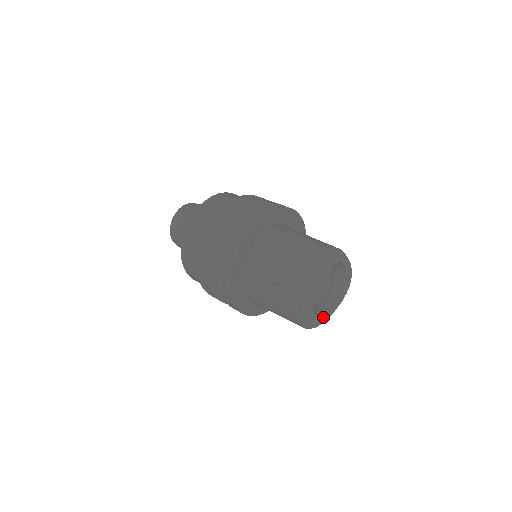
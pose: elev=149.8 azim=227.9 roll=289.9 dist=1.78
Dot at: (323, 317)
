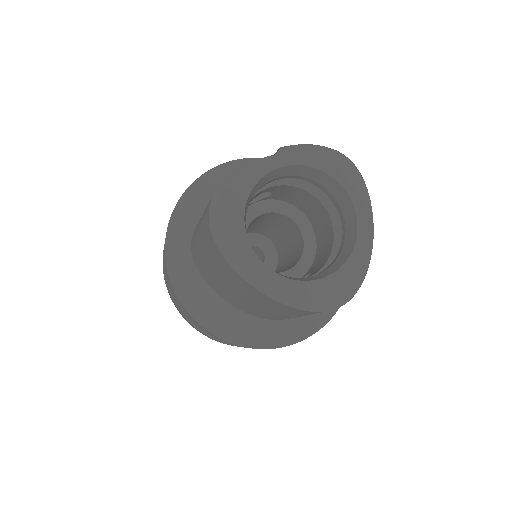
Dot at: (250, 255)
